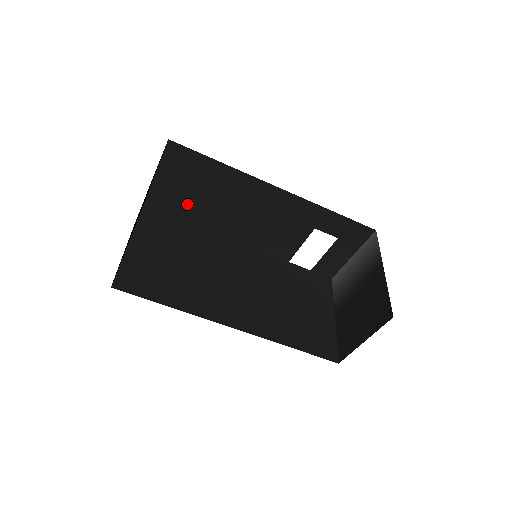
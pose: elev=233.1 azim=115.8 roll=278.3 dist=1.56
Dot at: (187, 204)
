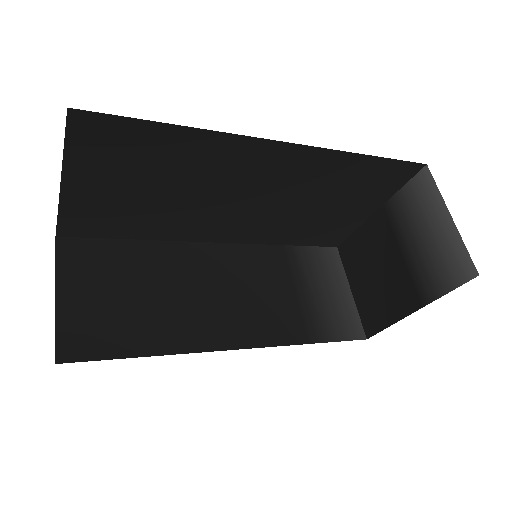
Dot at: occluded
